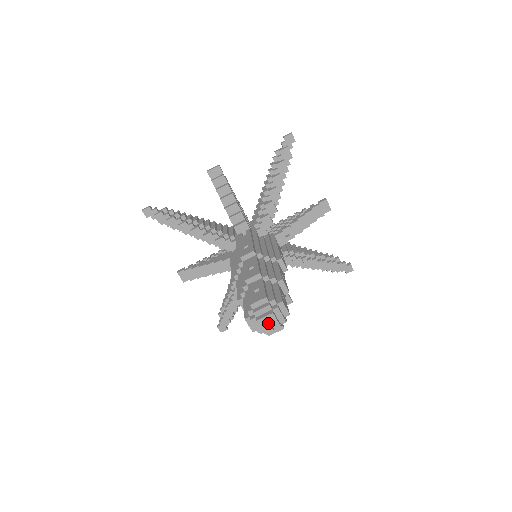
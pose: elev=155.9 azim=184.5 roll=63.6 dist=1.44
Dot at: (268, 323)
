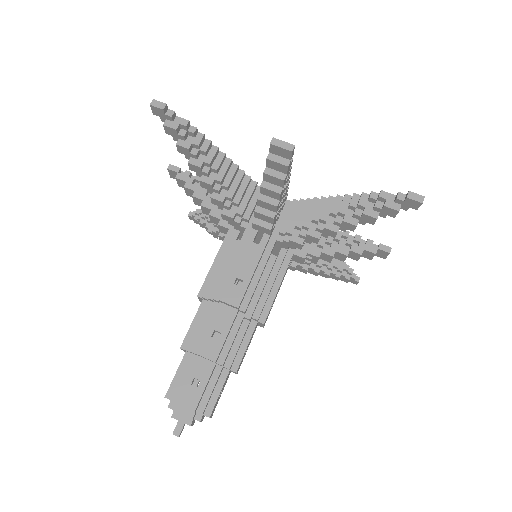
Dot at: (180, 427)
